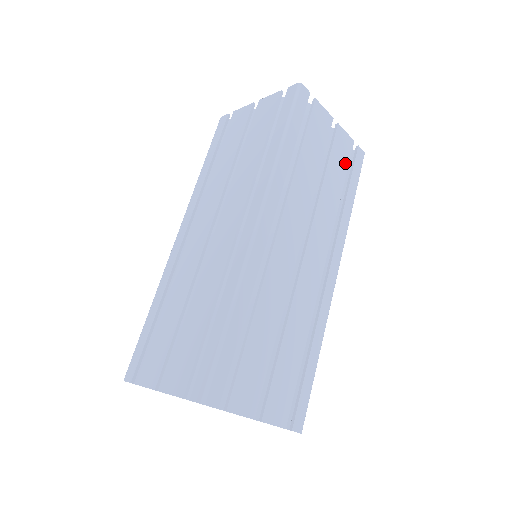
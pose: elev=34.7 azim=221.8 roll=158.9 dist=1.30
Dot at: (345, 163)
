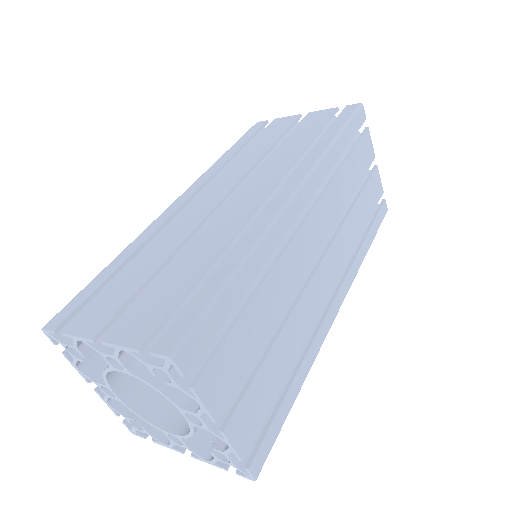
Dot at: (373, 205)
